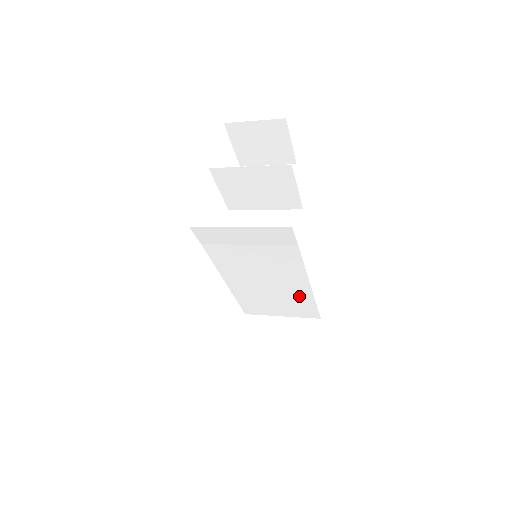
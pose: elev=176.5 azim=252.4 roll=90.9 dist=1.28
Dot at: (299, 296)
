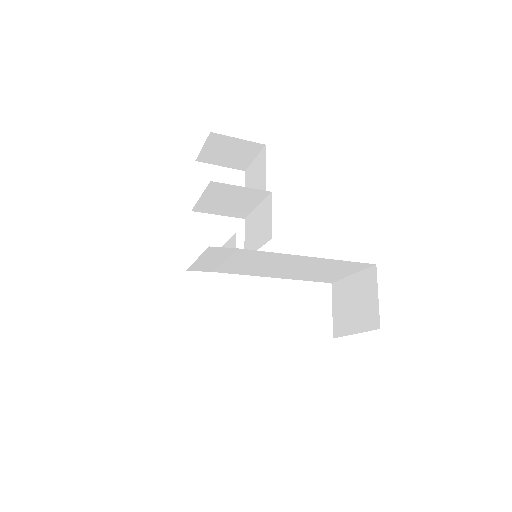
Dot at: (323, 263)
